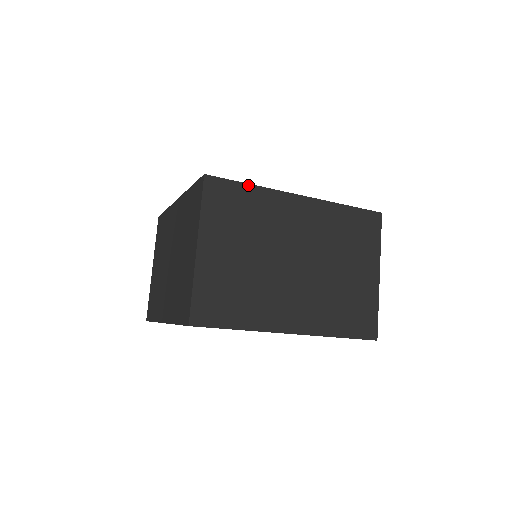
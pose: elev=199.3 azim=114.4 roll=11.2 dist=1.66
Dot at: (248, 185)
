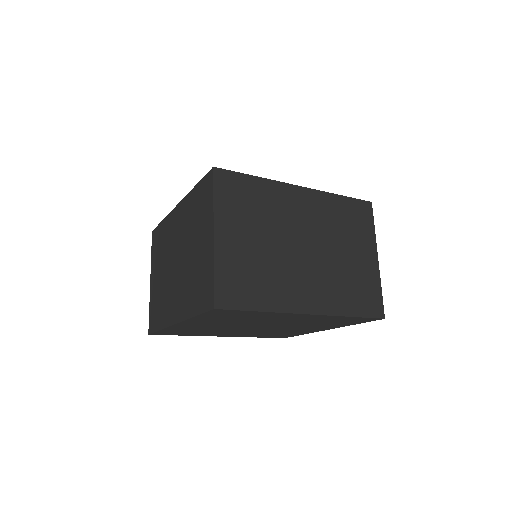
Dot at: (253, 177)
